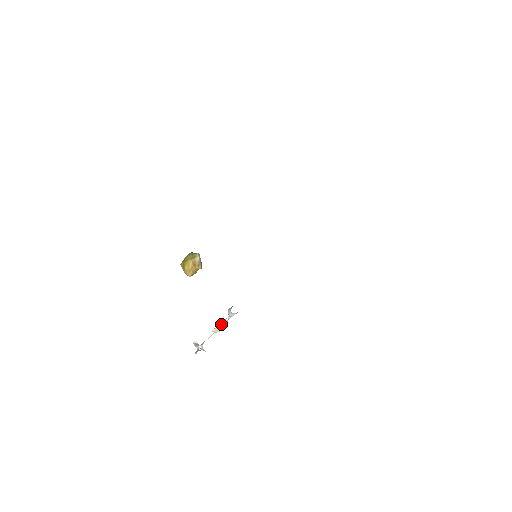
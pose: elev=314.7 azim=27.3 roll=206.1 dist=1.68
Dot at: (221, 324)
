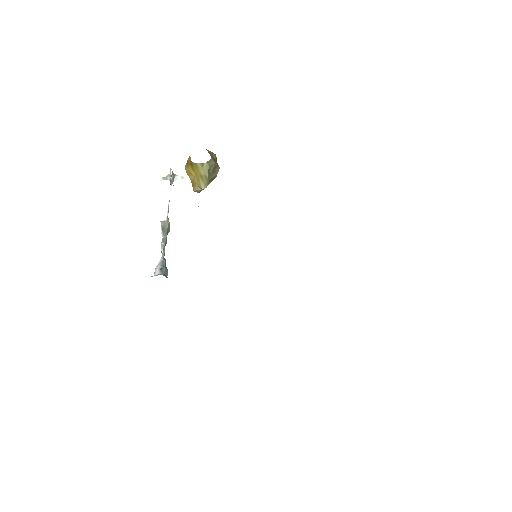
Dot at: (162, 242)
